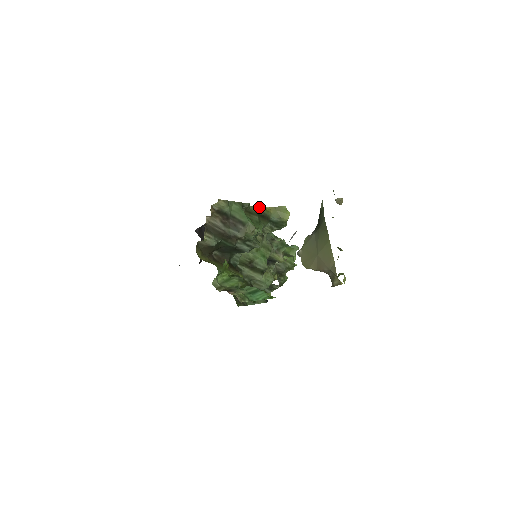
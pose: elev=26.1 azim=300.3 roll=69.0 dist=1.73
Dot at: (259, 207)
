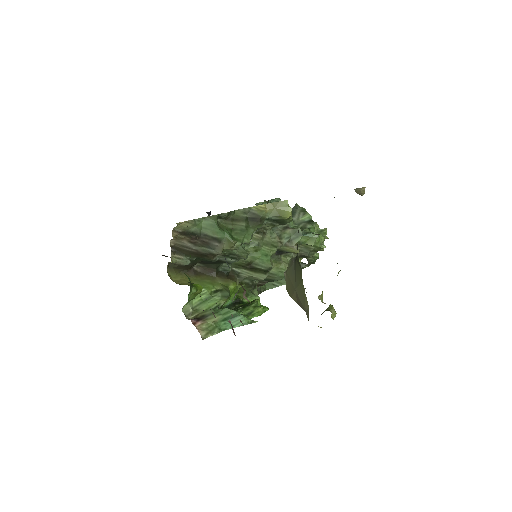
Dot at: (249, 208)
